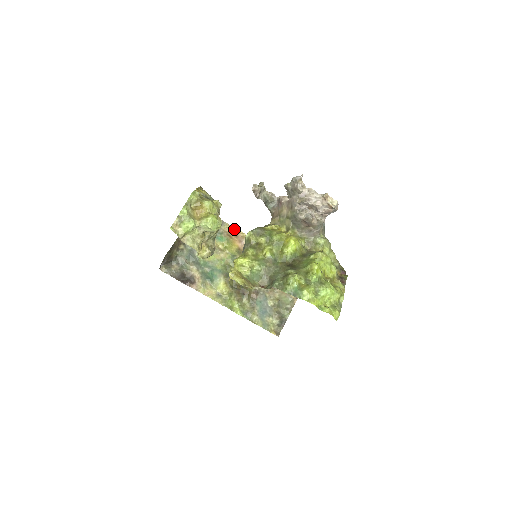
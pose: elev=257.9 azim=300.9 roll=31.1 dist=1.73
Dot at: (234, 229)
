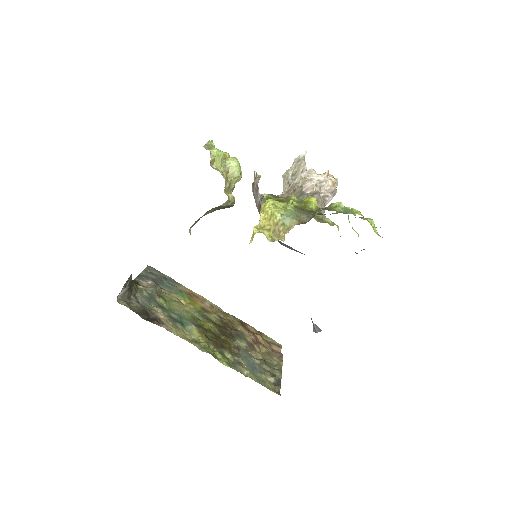
Dot at: (192, 292)
